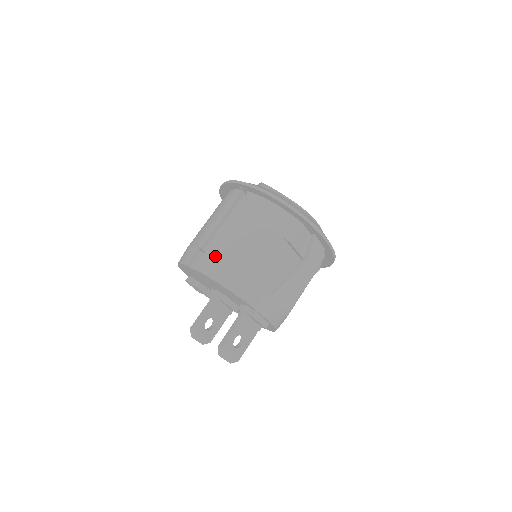
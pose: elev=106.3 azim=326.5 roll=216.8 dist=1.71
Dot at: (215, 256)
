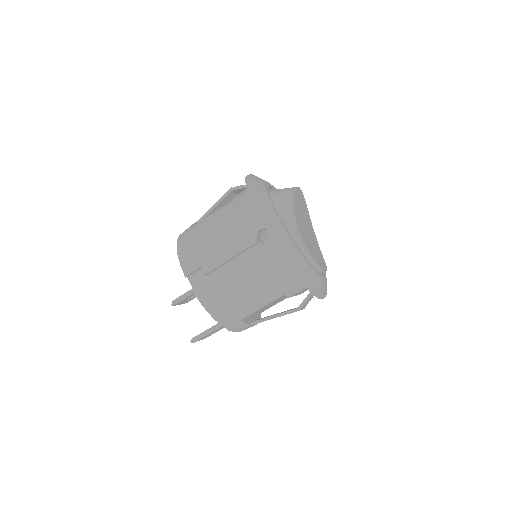
Dot at: (214, 290)
